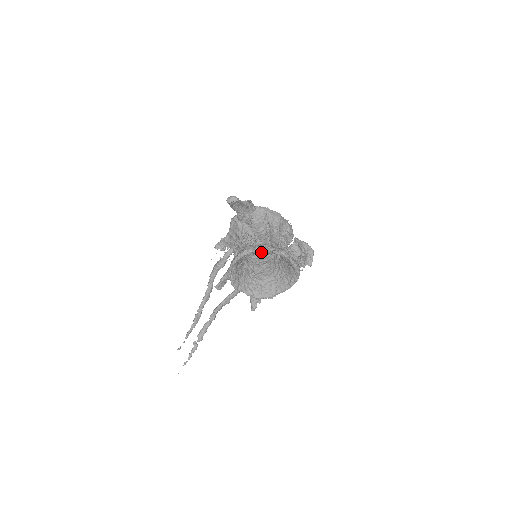
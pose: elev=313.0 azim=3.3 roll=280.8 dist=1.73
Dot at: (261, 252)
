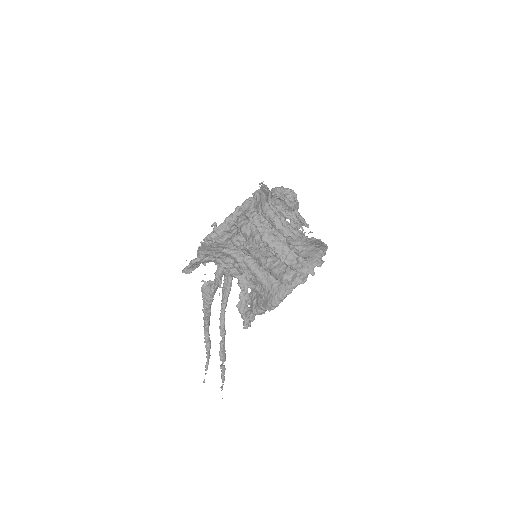
Dot at: occluded
